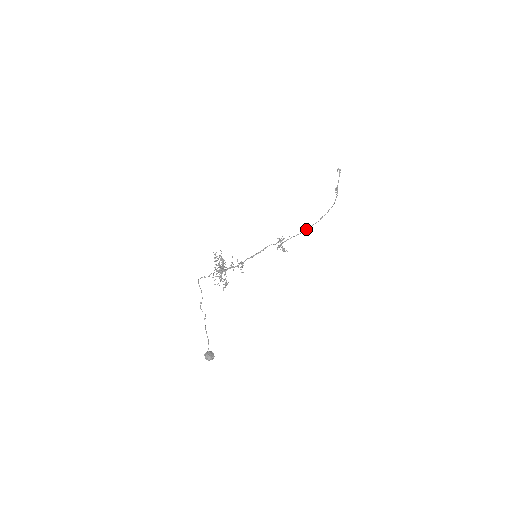
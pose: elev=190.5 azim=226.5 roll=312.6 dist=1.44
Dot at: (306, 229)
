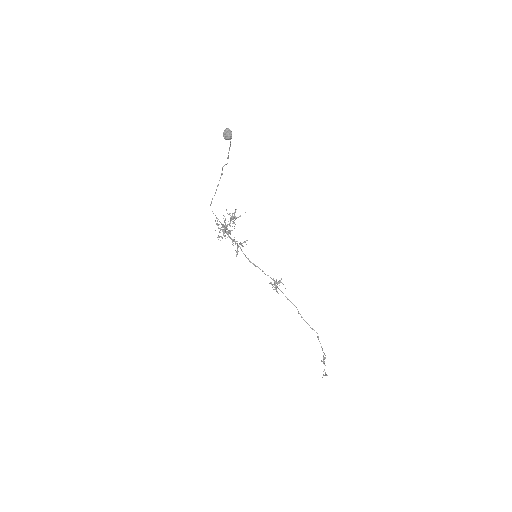
Dot at: occluded
